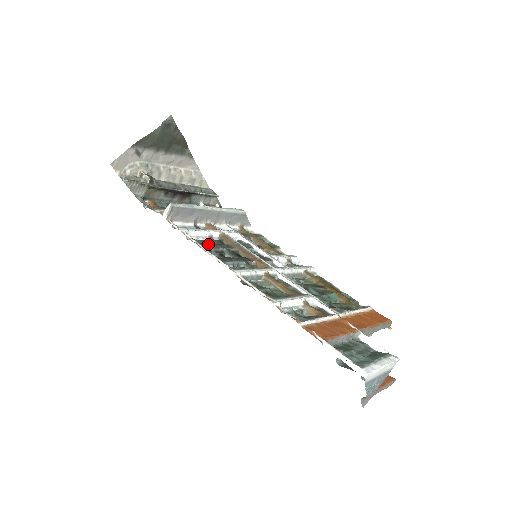
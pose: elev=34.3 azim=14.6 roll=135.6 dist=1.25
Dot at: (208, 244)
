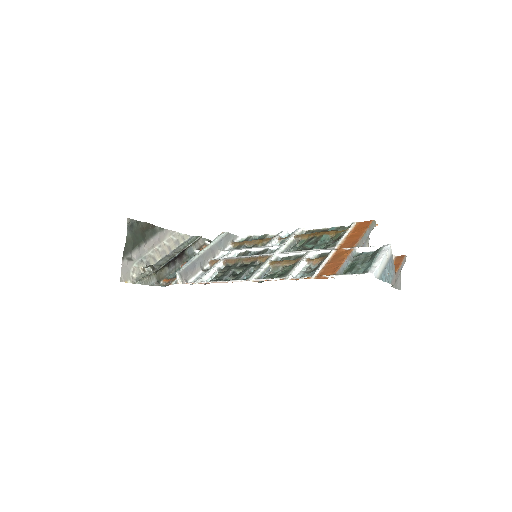
Dot at: (221, 276)
